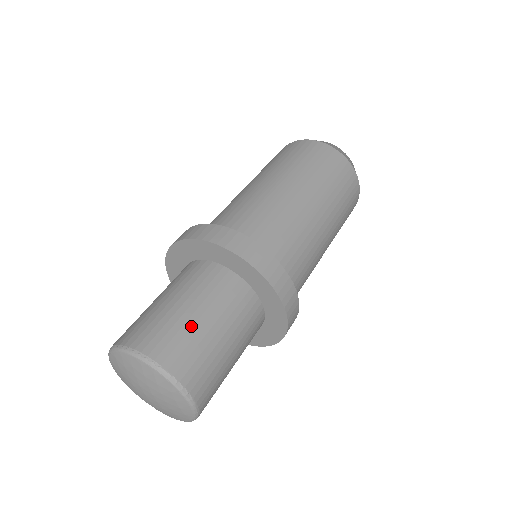
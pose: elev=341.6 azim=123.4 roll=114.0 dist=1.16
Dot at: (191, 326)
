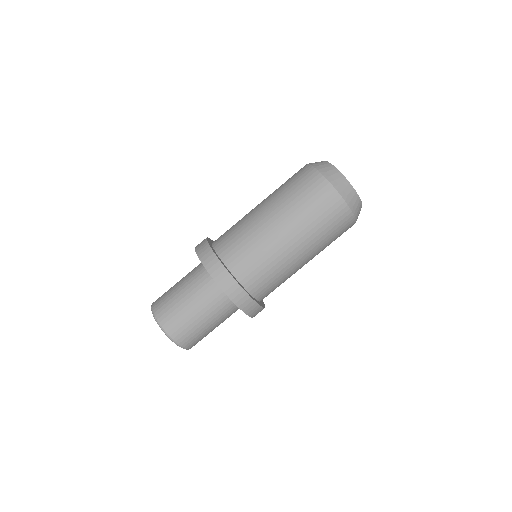
Dot at: (177, 302)
